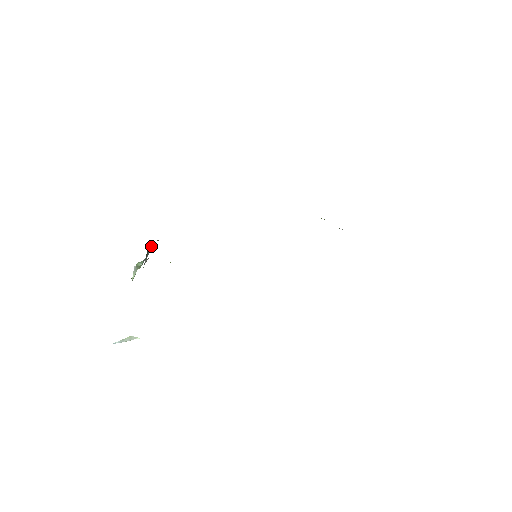
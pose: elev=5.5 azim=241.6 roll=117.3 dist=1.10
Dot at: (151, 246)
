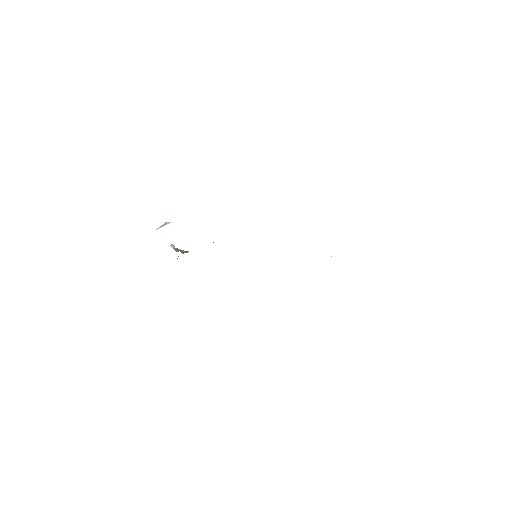
Dot at: occluded
